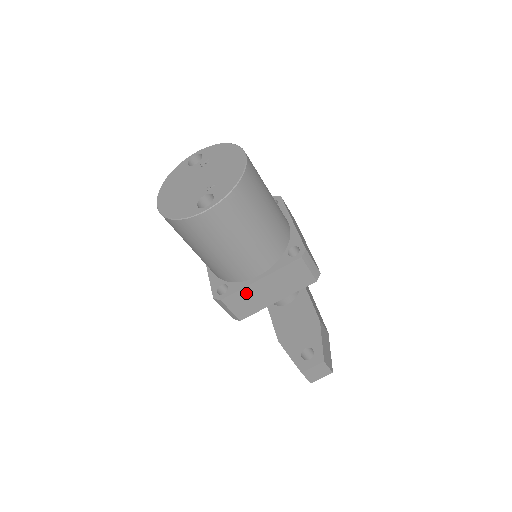
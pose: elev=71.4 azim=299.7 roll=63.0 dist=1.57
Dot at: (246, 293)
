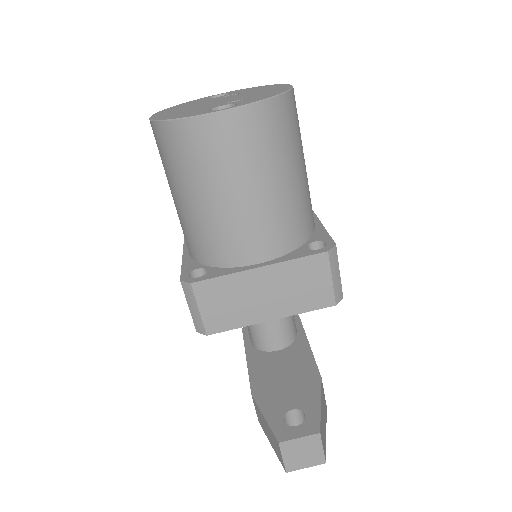
Dot at: (231, 285)
